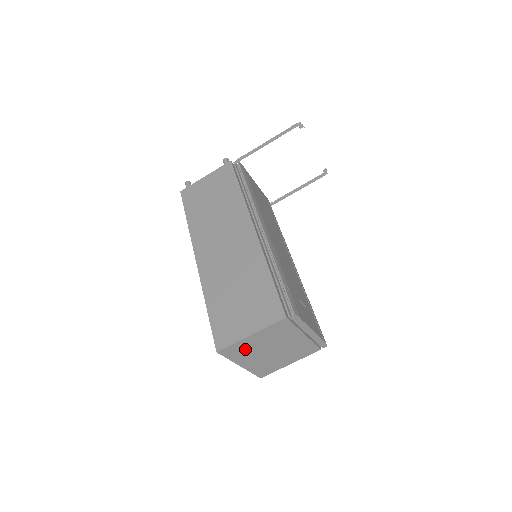
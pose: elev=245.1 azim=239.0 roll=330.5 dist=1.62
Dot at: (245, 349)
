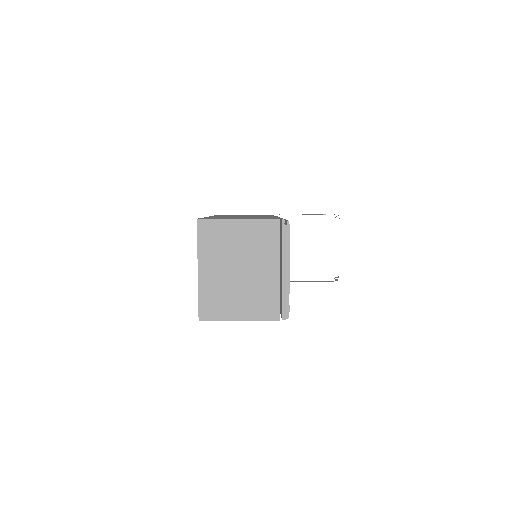
Dot at: (220, 240)
